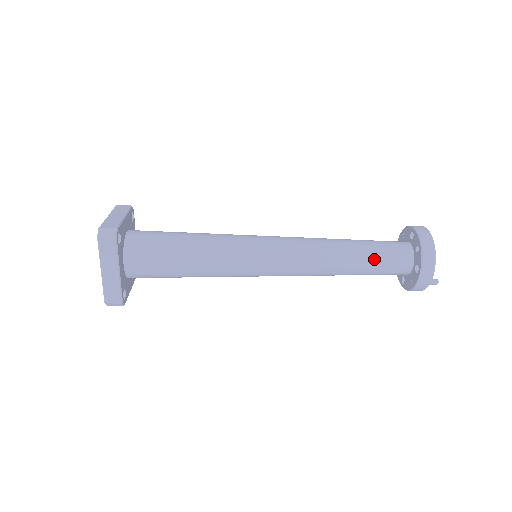
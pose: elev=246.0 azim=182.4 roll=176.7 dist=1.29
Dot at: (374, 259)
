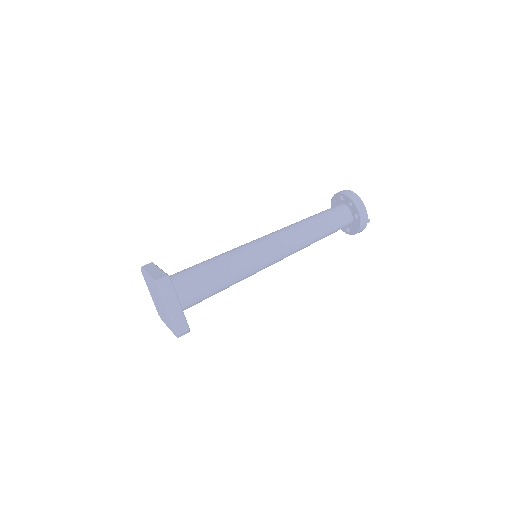
Dot at: (329, 222)
